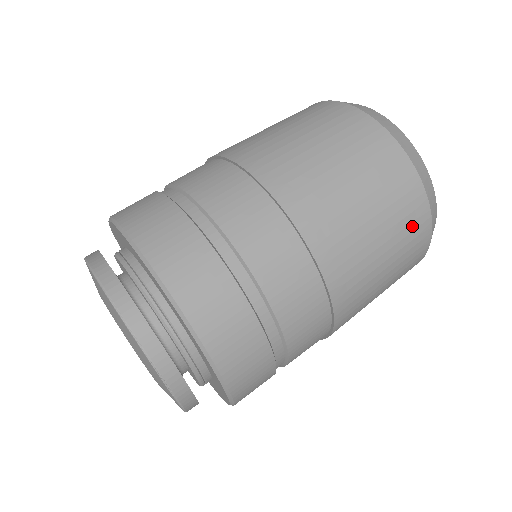
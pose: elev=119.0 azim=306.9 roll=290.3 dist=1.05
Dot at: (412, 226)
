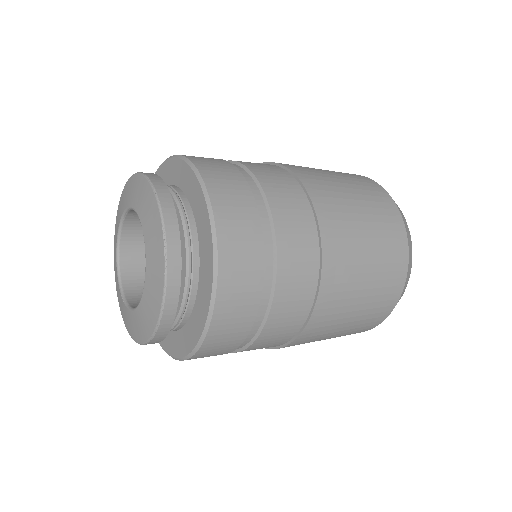
Dot at: (393, 250)
